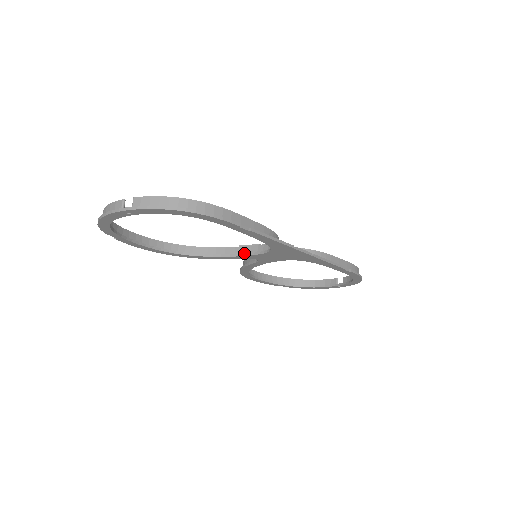
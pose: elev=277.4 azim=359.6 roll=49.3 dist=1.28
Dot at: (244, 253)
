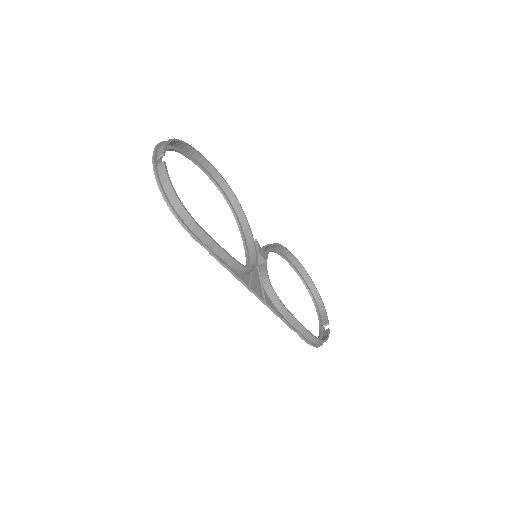
Dot at: (246, 247)
